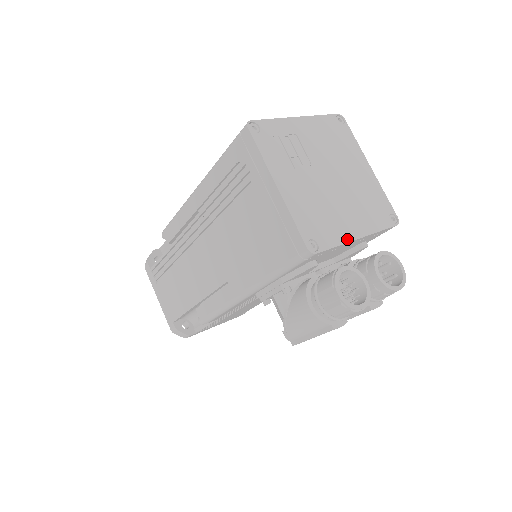
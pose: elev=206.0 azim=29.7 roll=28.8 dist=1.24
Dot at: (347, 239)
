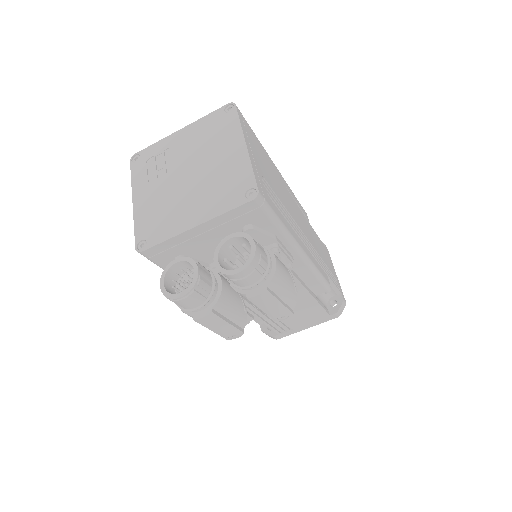
Dot at: (179, 231)
